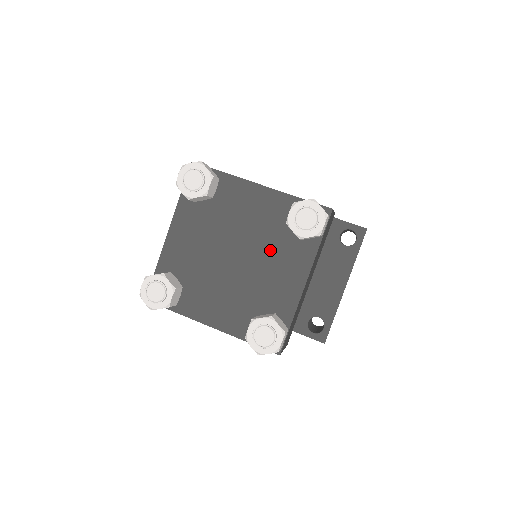
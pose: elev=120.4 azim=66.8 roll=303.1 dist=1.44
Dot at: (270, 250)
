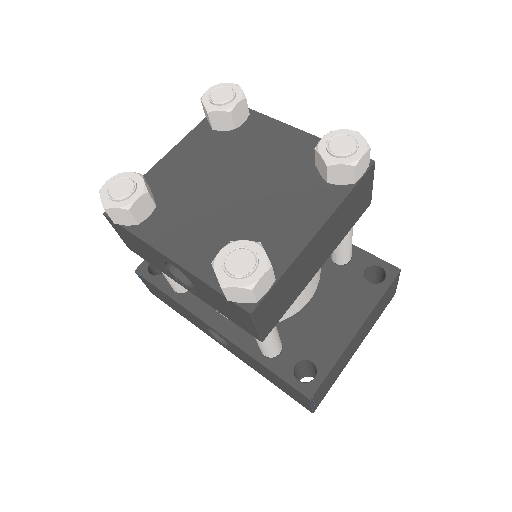
Dot at: (283, 188)
